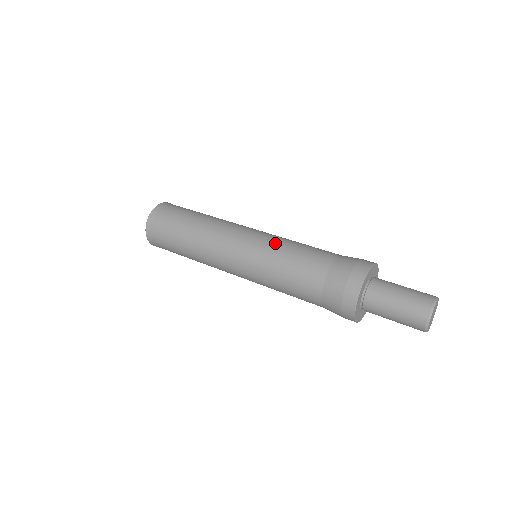
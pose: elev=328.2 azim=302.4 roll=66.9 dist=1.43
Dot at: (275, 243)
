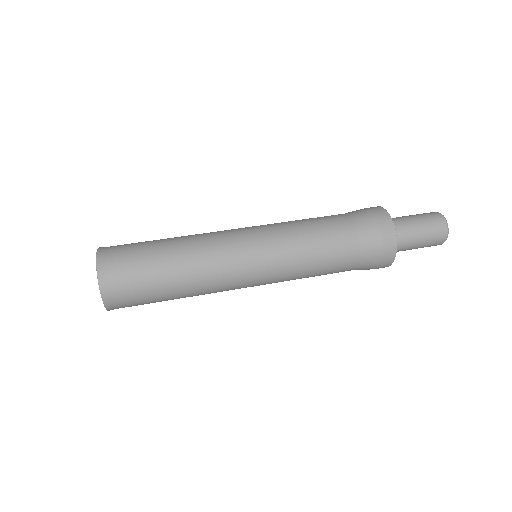
Dot at: (290, 247)
